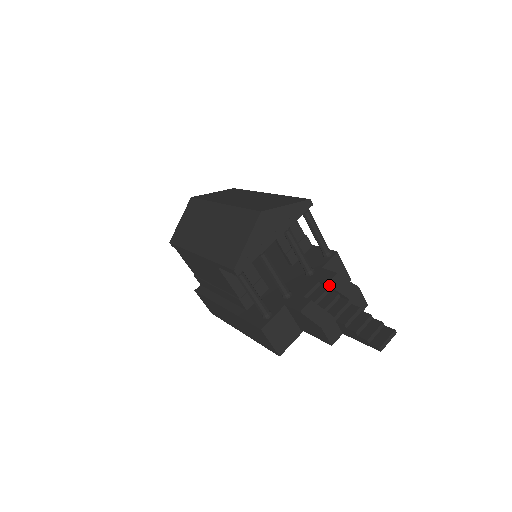
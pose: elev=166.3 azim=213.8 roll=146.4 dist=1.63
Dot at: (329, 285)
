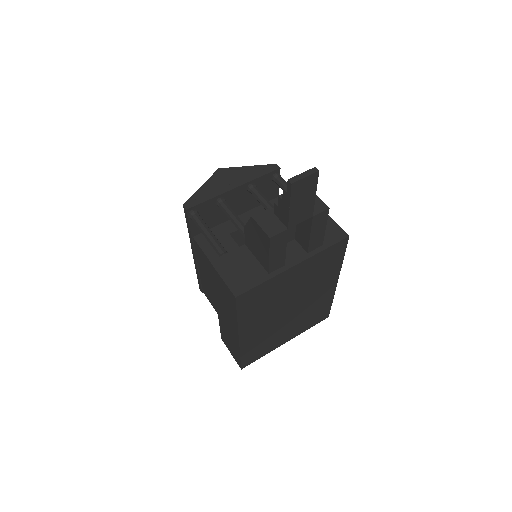
Dot at: occluded
